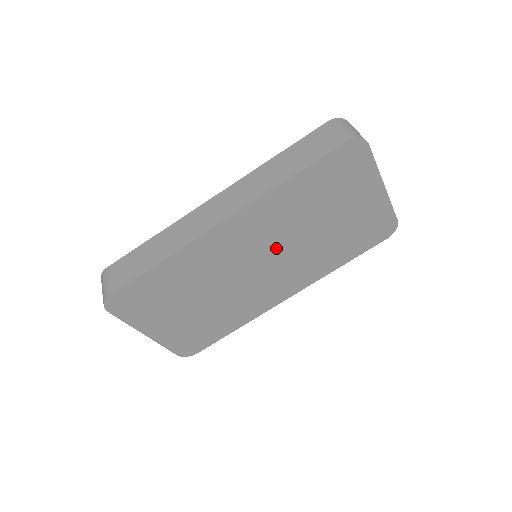
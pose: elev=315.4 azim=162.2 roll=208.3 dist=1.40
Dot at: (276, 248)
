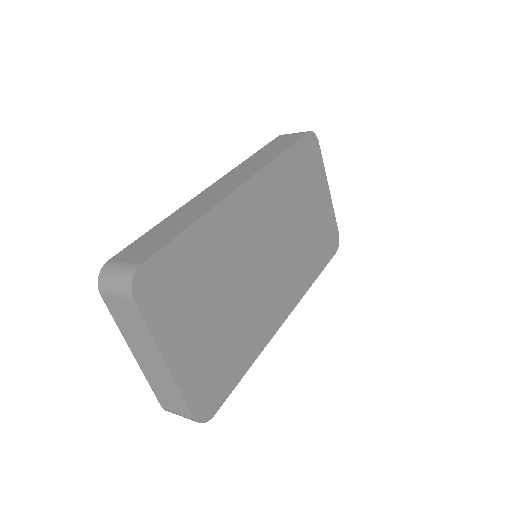
Dot at: (277, 237)
